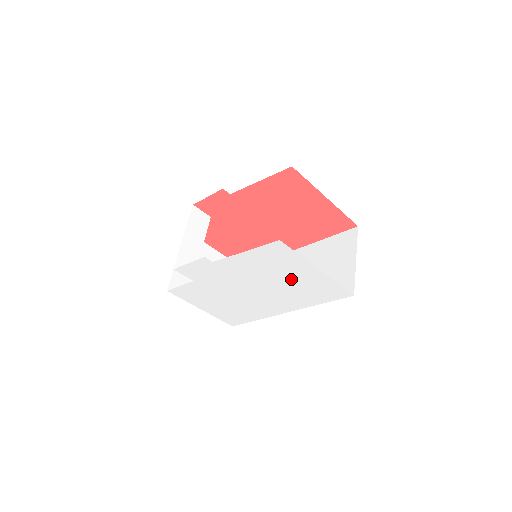
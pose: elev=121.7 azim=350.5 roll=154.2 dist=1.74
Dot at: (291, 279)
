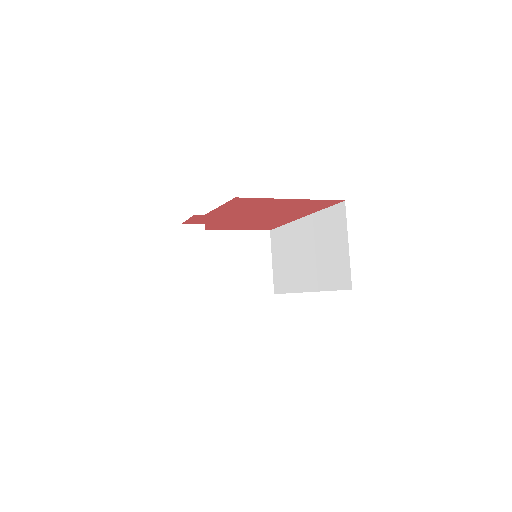
Dot at: occluded
